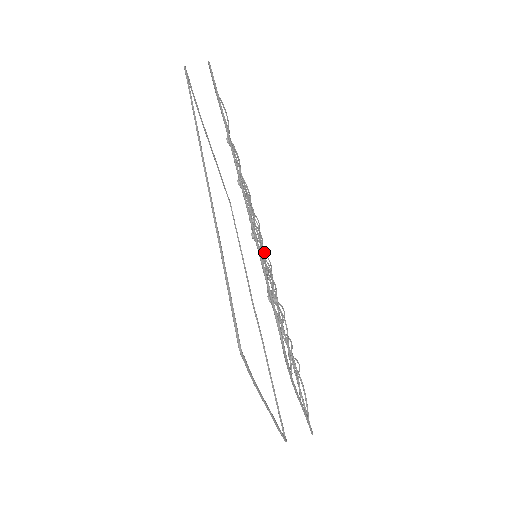
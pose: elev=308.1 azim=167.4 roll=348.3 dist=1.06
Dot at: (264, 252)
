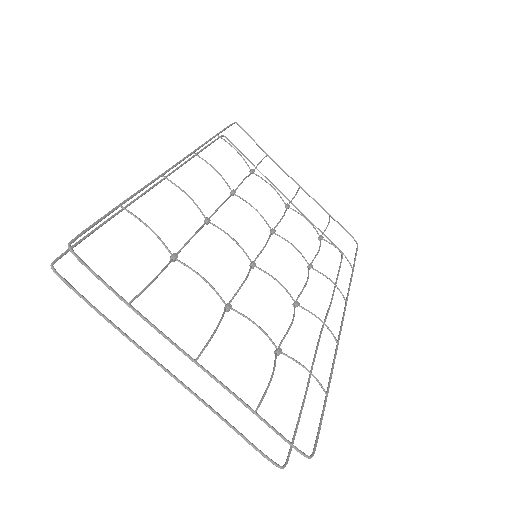
Dot at: (232, 239)
